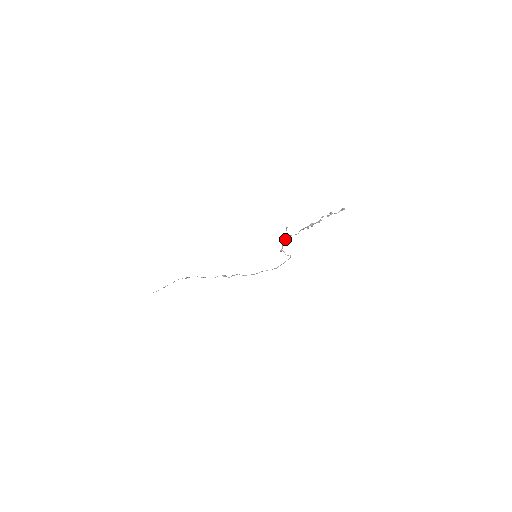
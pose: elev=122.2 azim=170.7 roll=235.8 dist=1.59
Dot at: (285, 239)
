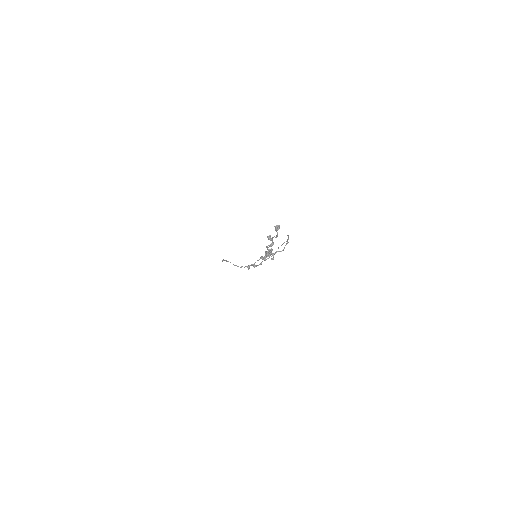
Dot at: occluded
